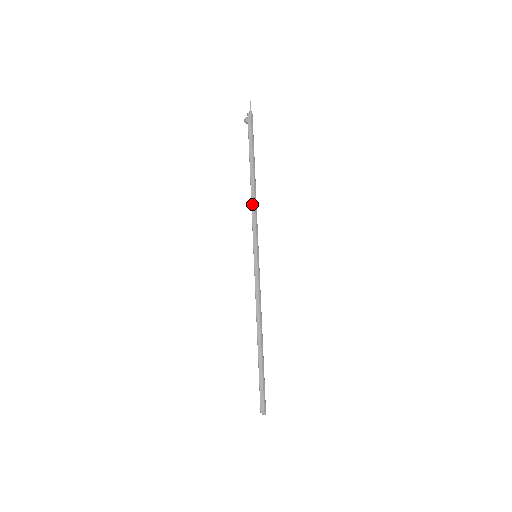
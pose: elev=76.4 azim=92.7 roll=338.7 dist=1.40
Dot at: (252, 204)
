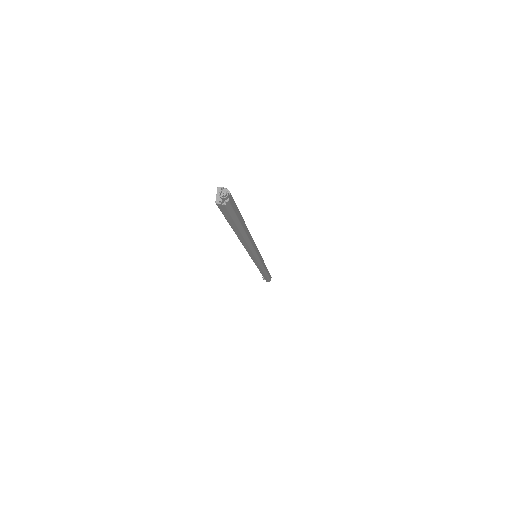
Dot at: occluded
